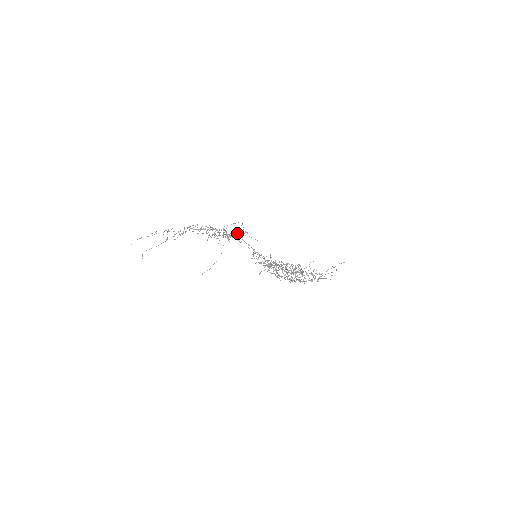
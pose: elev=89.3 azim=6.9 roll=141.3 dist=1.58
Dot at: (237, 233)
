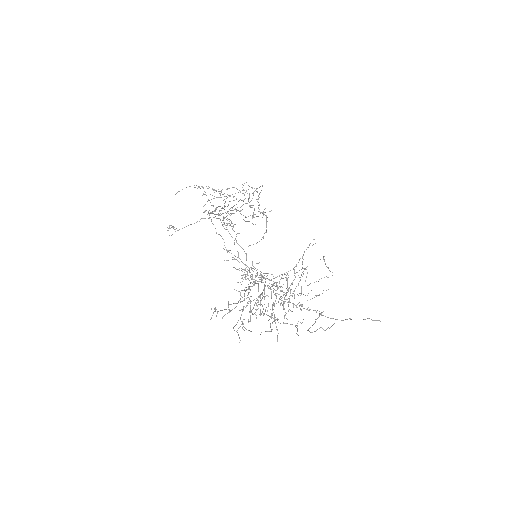
Dot at: occluded
